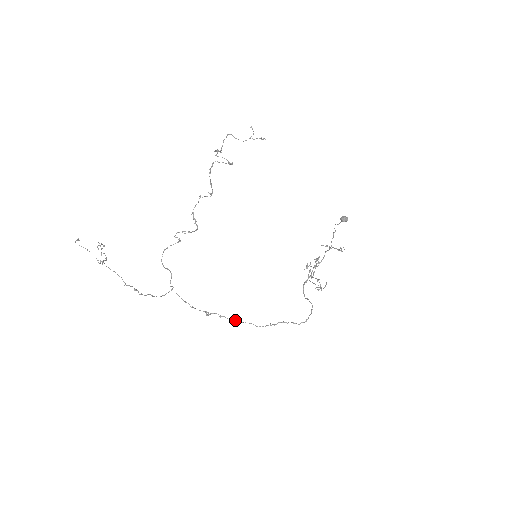
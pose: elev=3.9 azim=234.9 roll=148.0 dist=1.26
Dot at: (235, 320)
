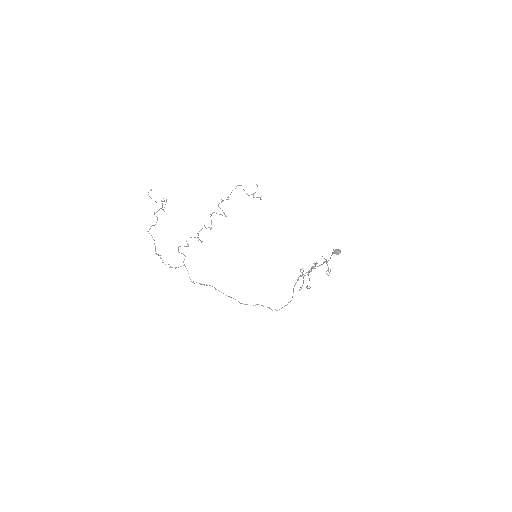
Dot at: occluded
